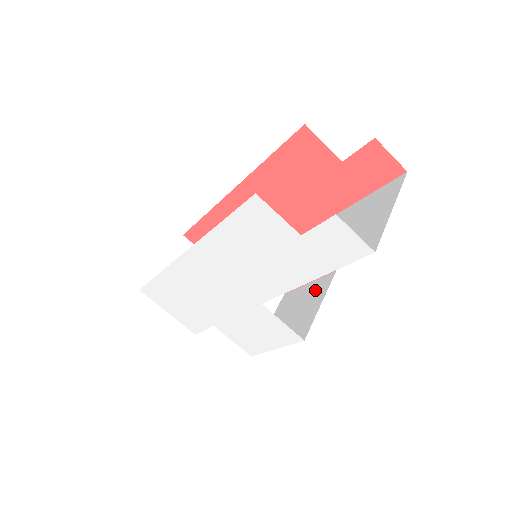
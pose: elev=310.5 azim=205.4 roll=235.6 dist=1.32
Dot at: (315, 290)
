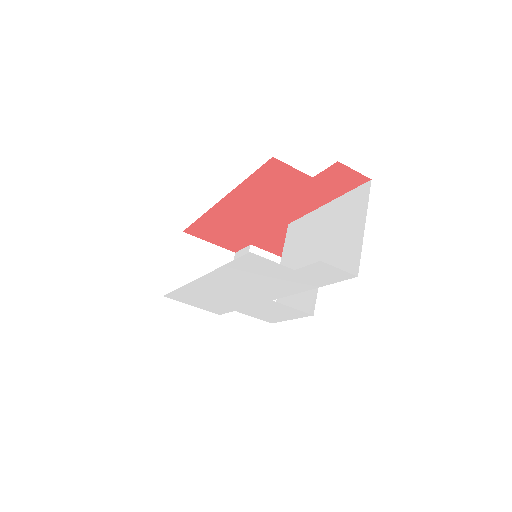
Dot at: occluded
